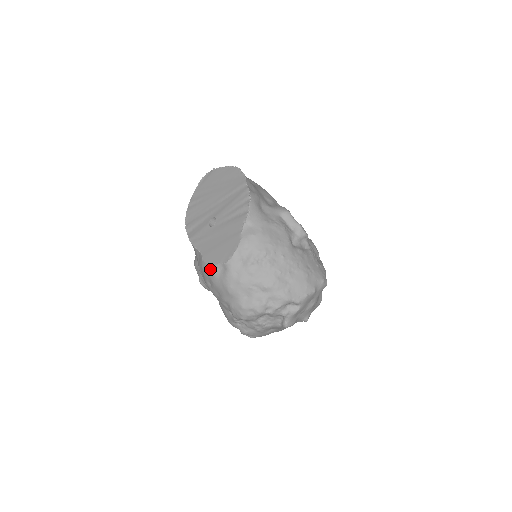
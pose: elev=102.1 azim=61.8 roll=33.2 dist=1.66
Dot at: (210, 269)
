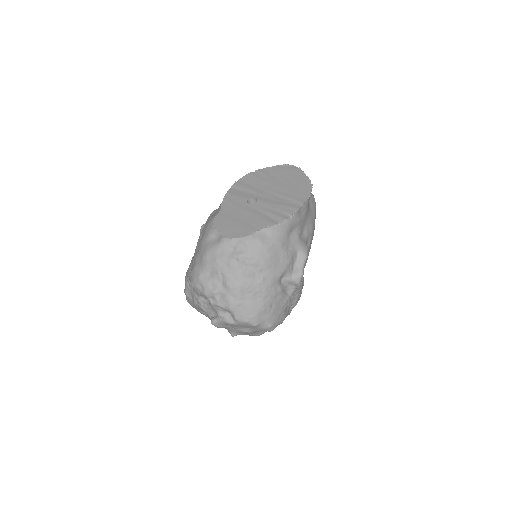
Dot at: (211, 228)
